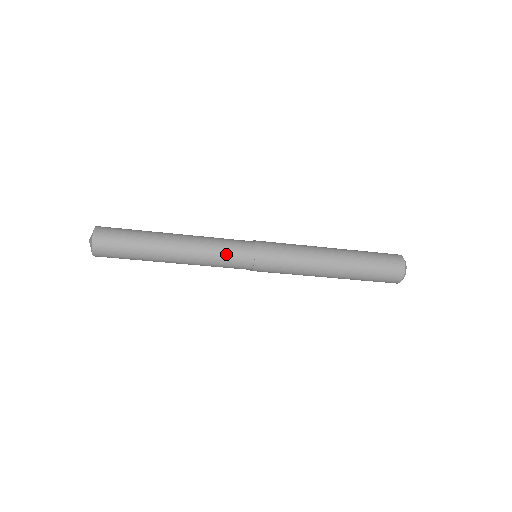
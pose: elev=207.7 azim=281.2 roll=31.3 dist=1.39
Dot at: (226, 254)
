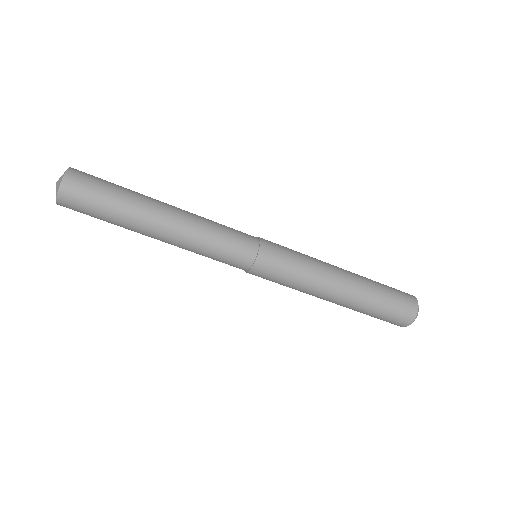
Dot at: (227, 227)
